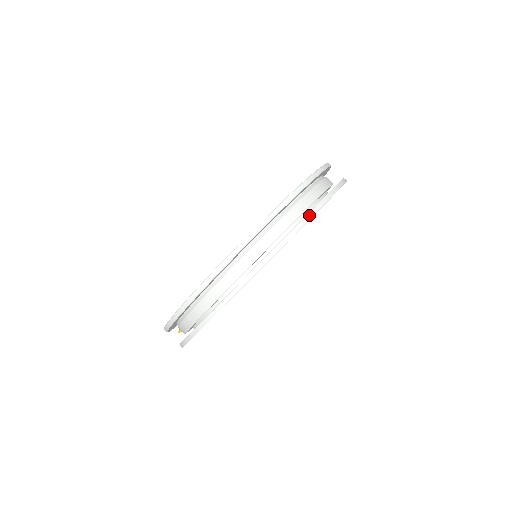
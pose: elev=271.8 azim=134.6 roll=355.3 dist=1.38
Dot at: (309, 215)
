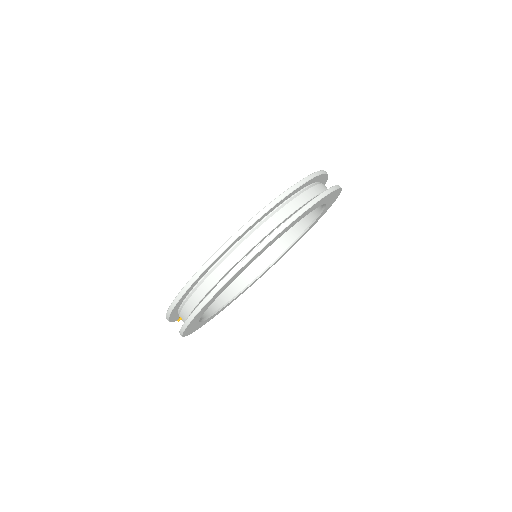
Dot at: (318, 197)
